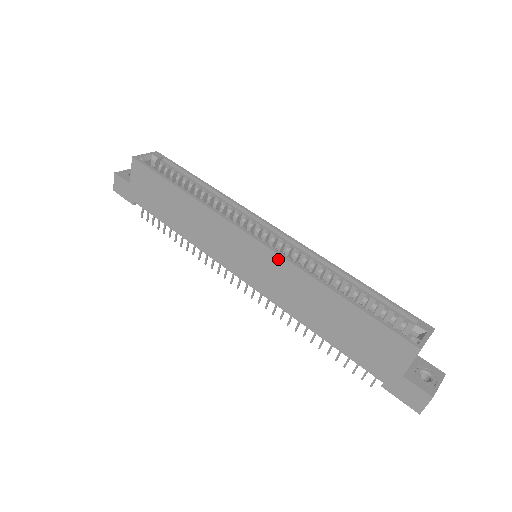
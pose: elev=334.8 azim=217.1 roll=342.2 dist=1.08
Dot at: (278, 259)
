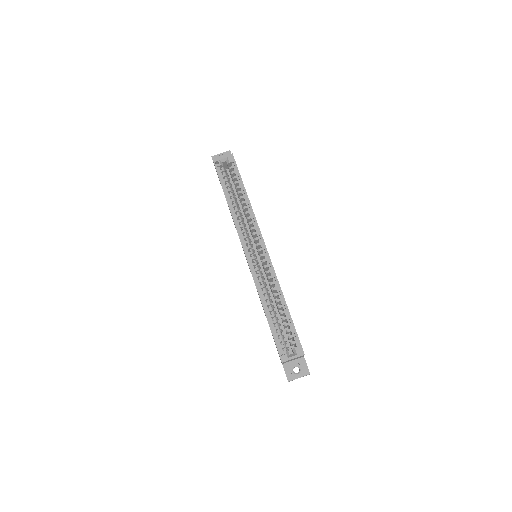
Dot at: (251, 273)
